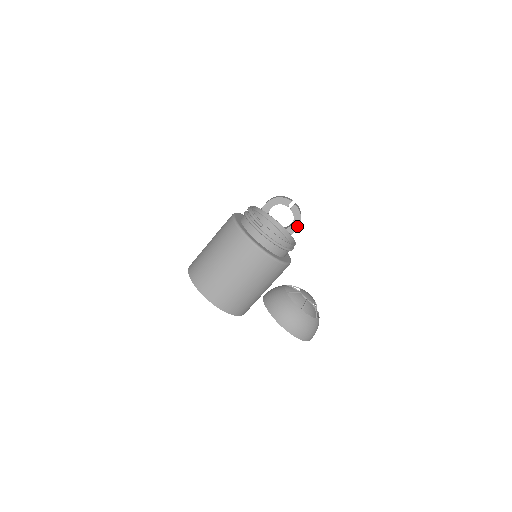
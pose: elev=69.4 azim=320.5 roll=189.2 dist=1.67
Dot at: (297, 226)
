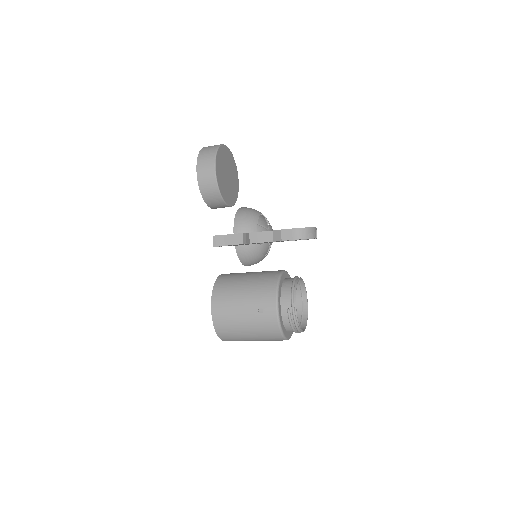
Dot at: occluded
